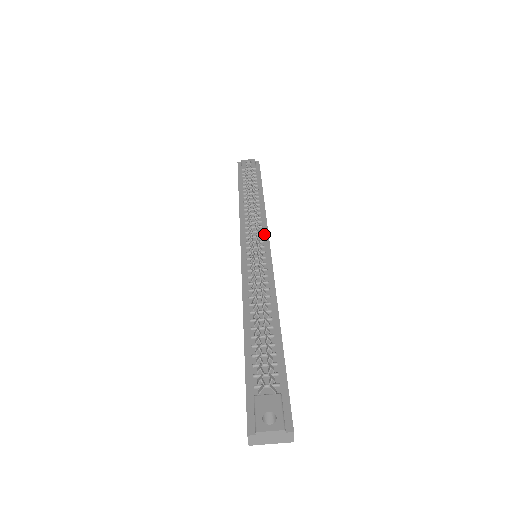
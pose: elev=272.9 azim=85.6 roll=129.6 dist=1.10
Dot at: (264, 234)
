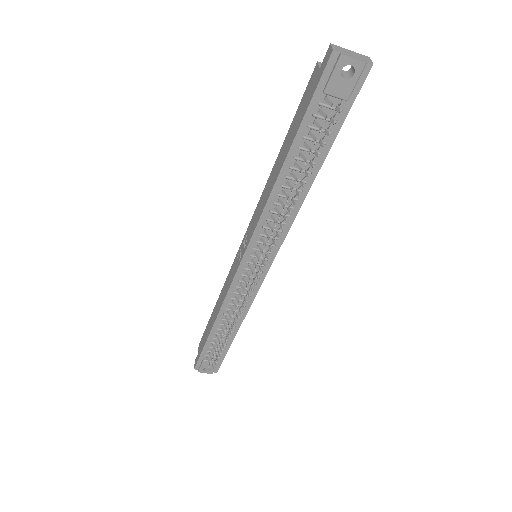
Dot at: (274, 250)
